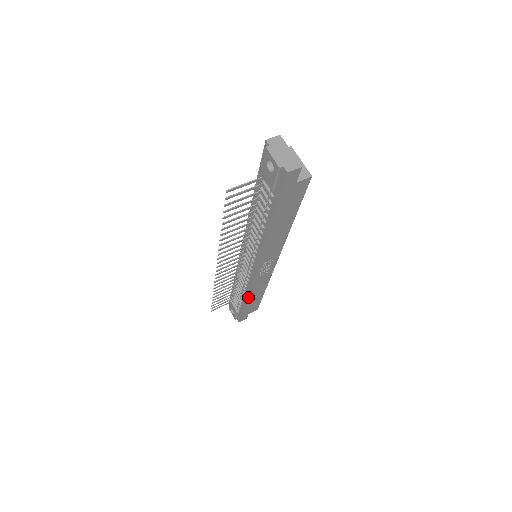
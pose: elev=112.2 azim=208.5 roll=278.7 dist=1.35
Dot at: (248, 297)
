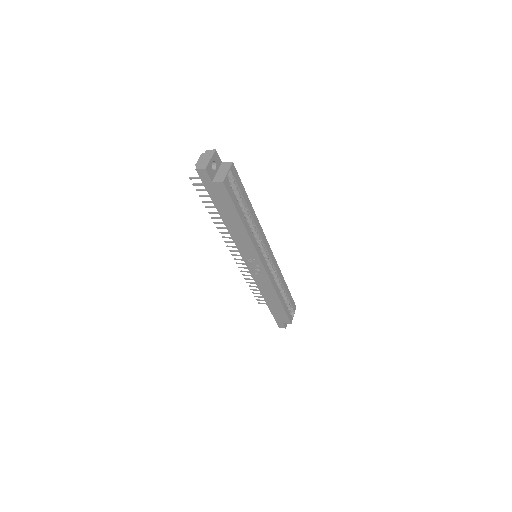
Dot at: (264, 296)
